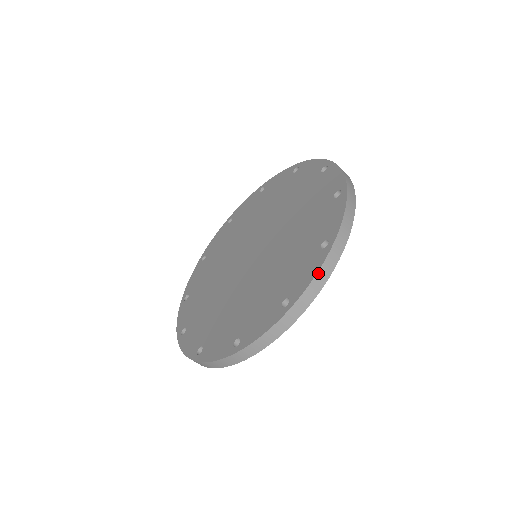
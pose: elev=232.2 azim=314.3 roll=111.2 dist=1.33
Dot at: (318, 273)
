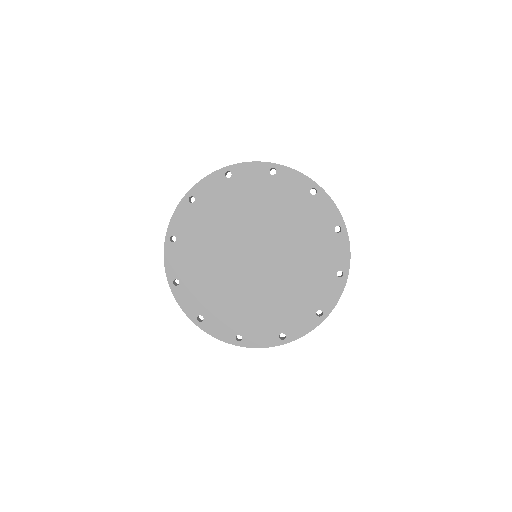
Dot at: occluded
